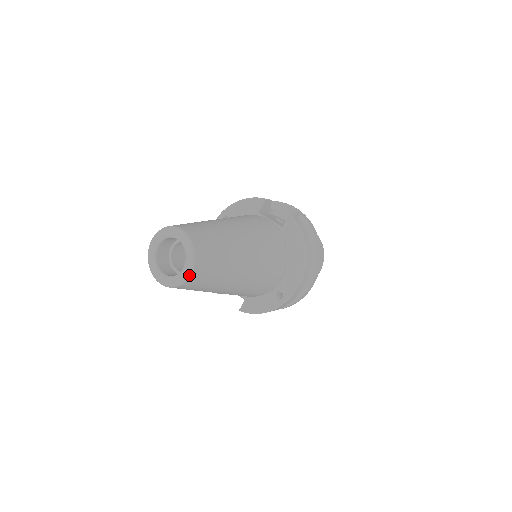
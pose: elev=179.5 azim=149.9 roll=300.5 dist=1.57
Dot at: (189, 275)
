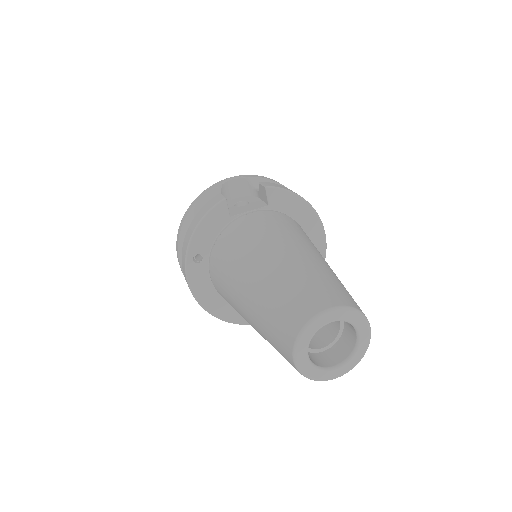
Dot at: (370, 335)
